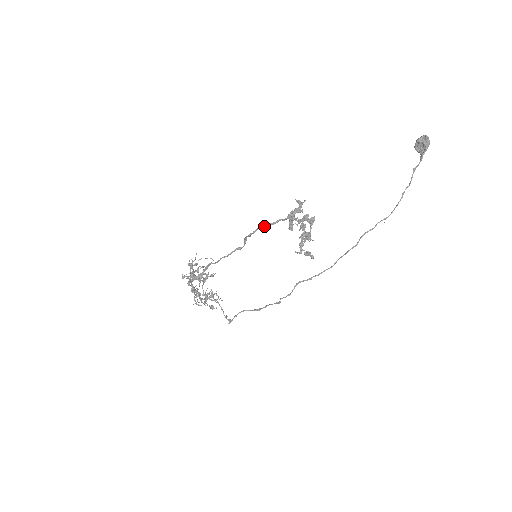
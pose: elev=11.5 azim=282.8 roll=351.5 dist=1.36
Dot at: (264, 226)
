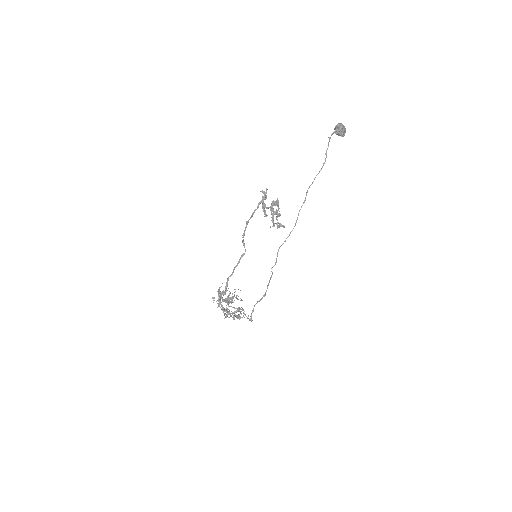
Dot at: (248, 222)
